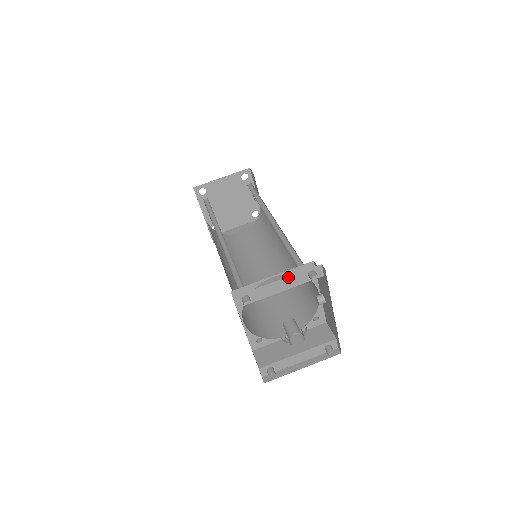
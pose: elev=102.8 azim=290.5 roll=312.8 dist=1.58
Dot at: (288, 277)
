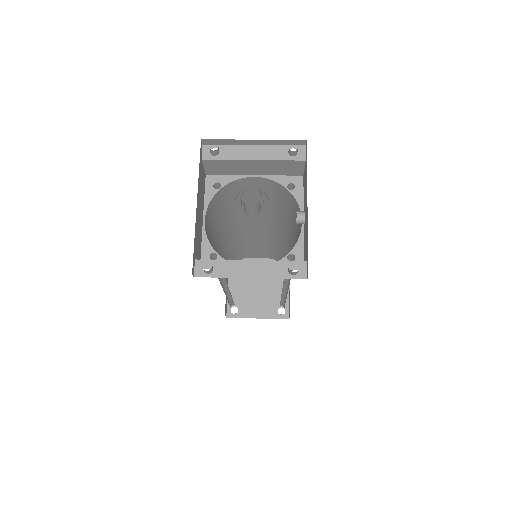
Dot at: (266, 146)
